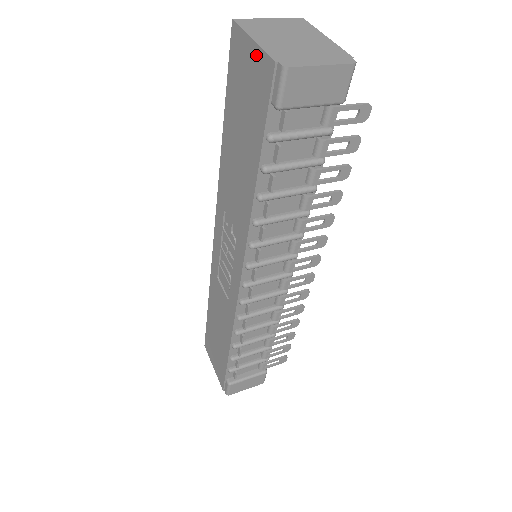
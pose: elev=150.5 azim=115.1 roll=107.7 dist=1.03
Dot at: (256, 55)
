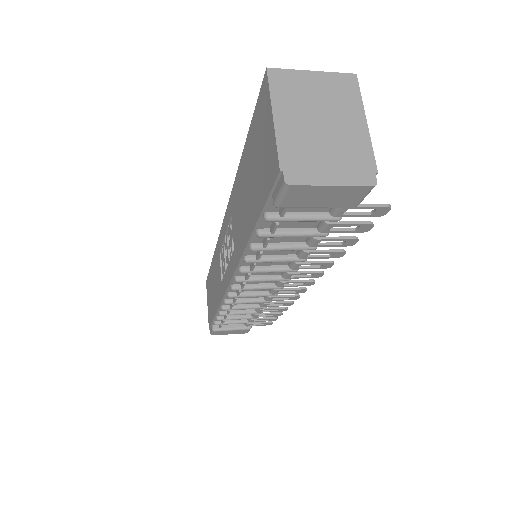
Dot at: (271, 137)
